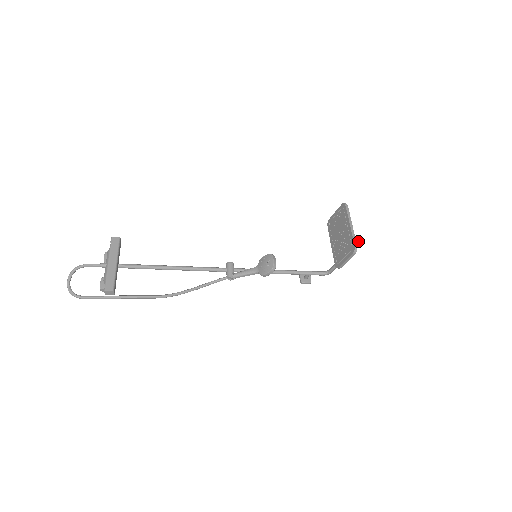
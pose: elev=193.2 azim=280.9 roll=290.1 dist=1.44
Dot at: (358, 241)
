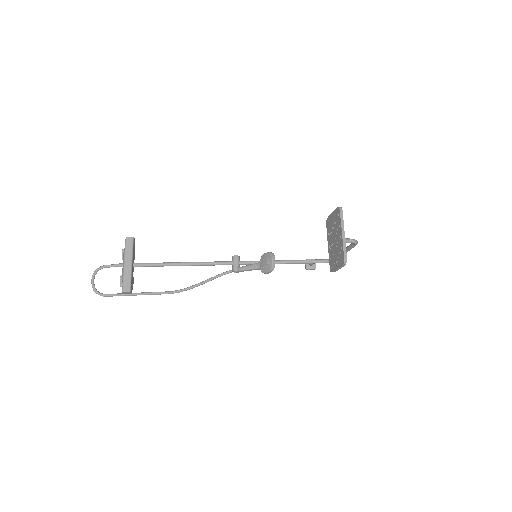
Dot at: (354, 243)
